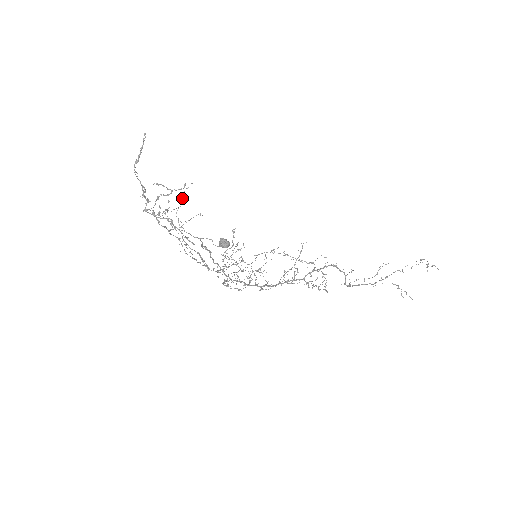
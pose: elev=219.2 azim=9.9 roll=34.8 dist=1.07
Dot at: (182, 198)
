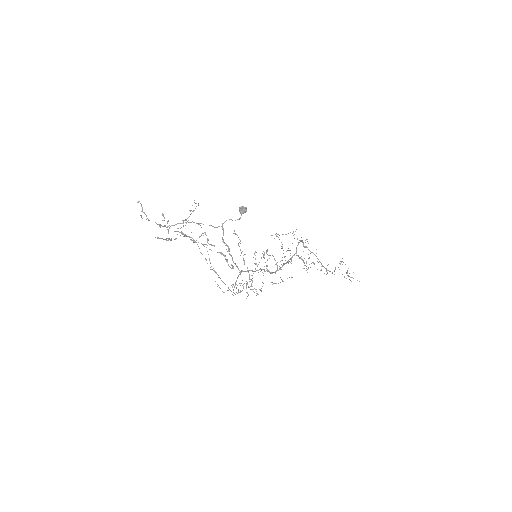
Dot at: (196, 203)
